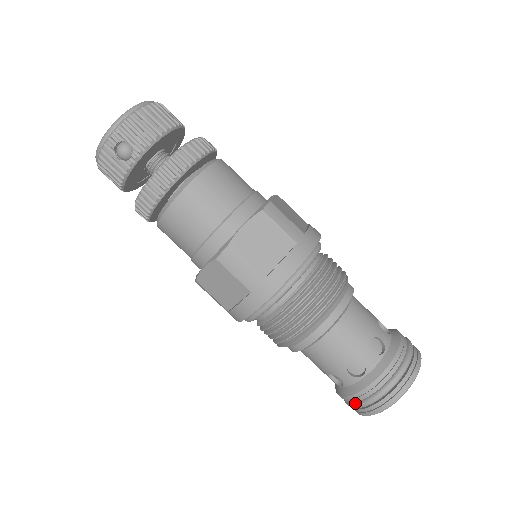
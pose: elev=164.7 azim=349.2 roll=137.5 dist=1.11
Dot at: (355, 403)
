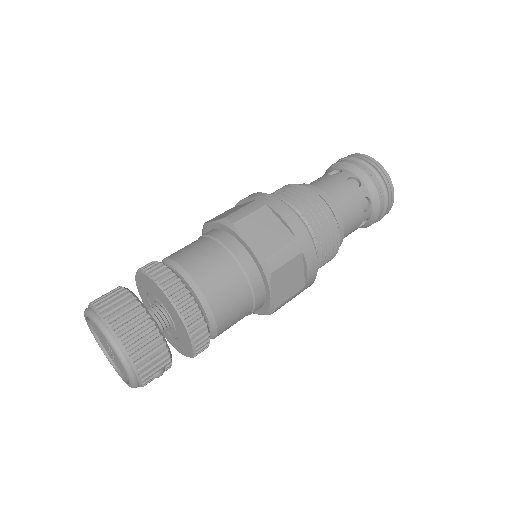
Dot at: occluded
